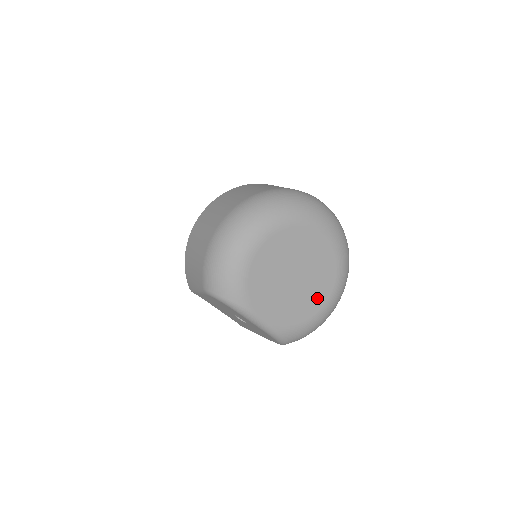
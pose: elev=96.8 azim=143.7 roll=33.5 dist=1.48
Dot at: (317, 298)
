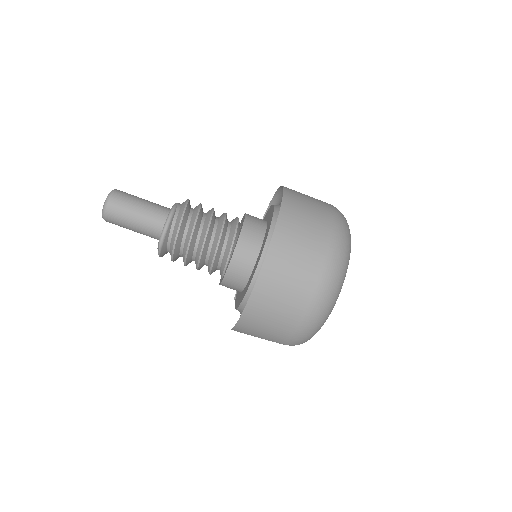
Dot at: occluded
